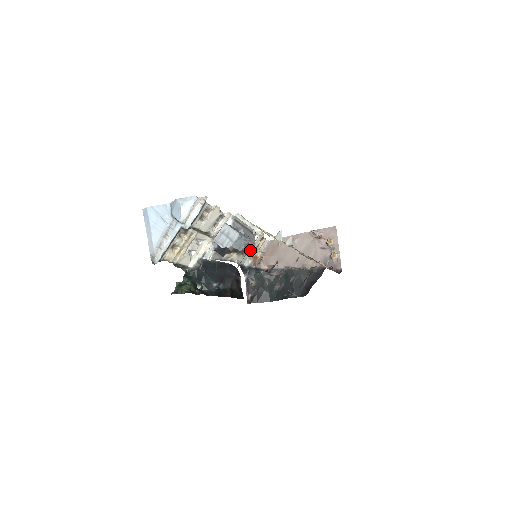
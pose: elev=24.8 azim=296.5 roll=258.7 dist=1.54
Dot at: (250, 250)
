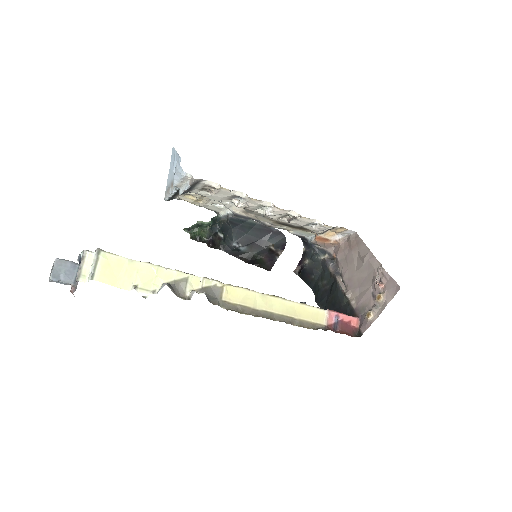
Dot at: (313, 231)
